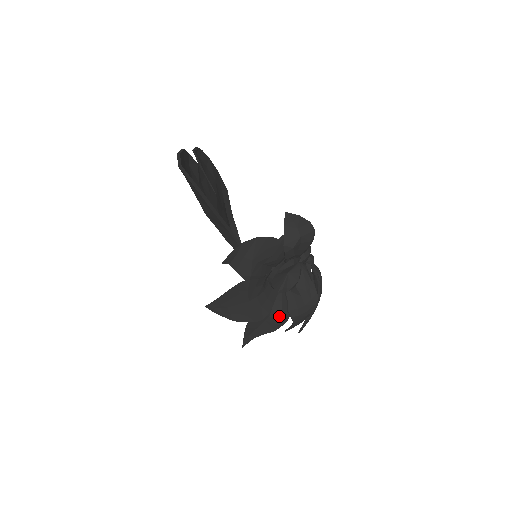
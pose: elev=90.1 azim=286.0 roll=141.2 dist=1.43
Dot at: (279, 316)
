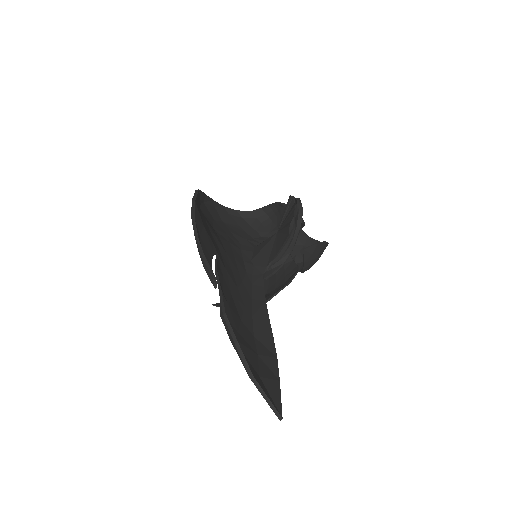
Dot at: occluded
